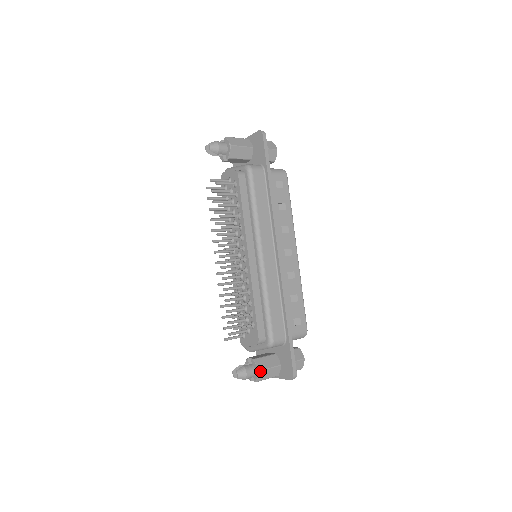
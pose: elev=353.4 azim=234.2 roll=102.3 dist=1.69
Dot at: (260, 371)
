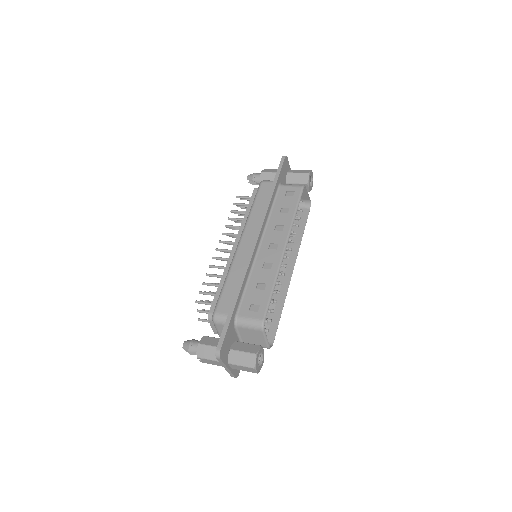
Dot at: (199, 344)
